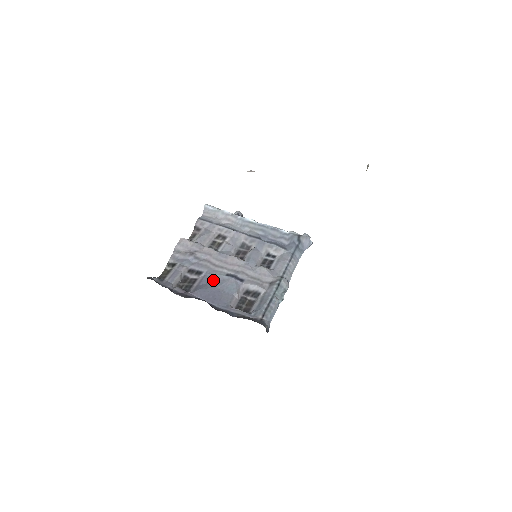
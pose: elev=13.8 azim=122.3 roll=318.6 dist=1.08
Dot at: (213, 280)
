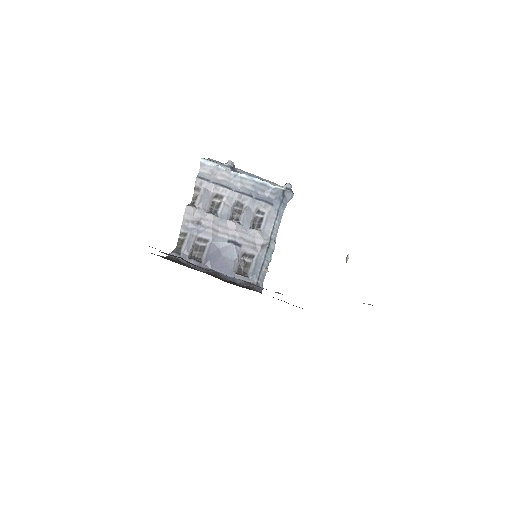
Dot at: (218, 247)
